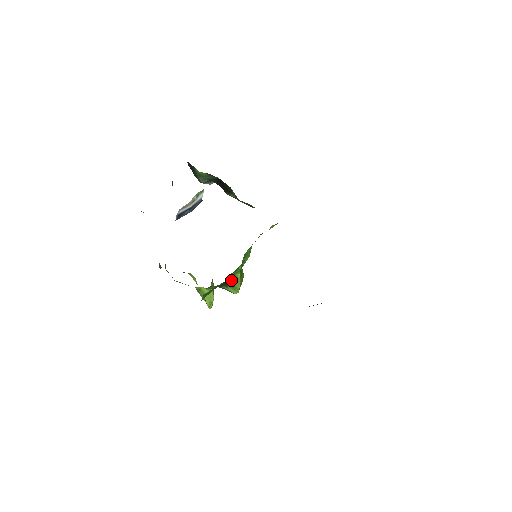
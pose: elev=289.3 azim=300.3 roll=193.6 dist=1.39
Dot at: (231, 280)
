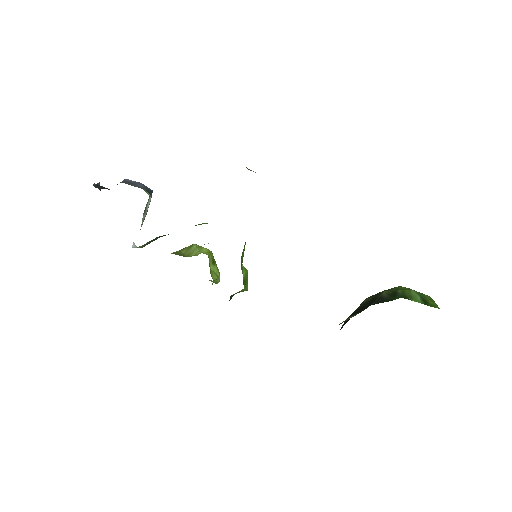
Dot at: (236, 293)
